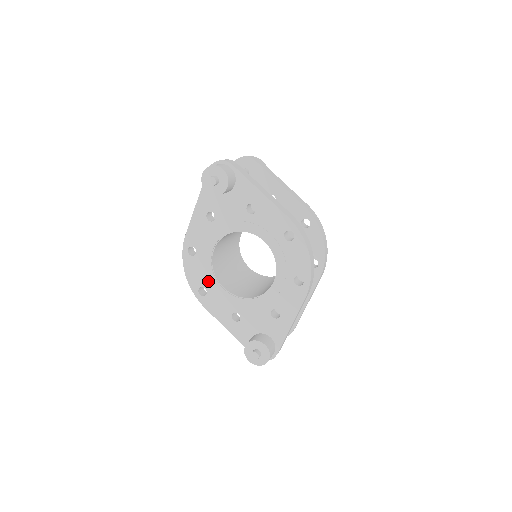
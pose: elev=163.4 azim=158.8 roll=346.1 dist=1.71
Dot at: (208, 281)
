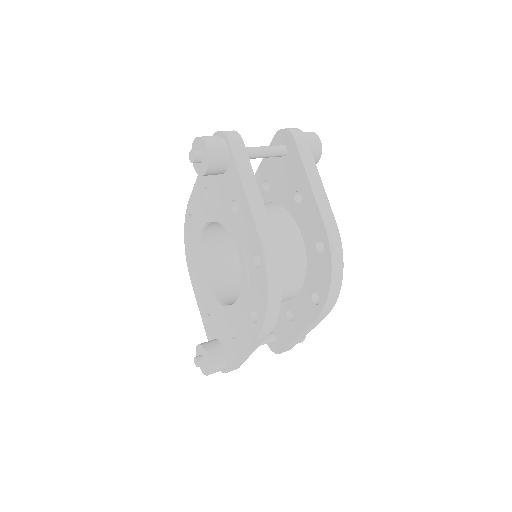
Dot at: (196, 259)
